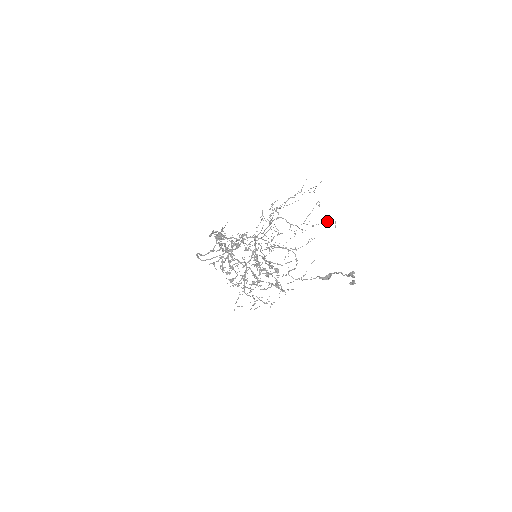
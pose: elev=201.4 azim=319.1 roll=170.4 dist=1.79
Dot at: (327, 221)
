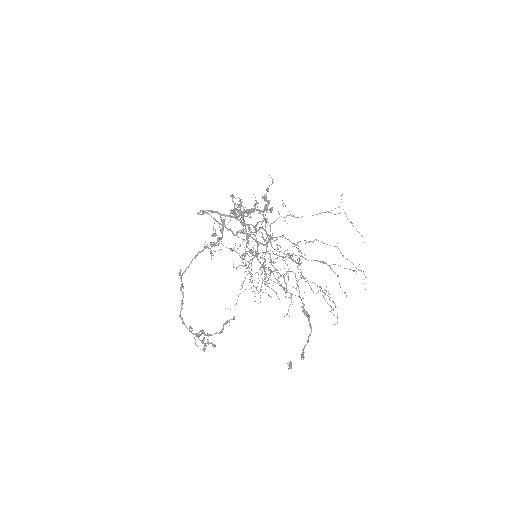
Dot at: occluded
